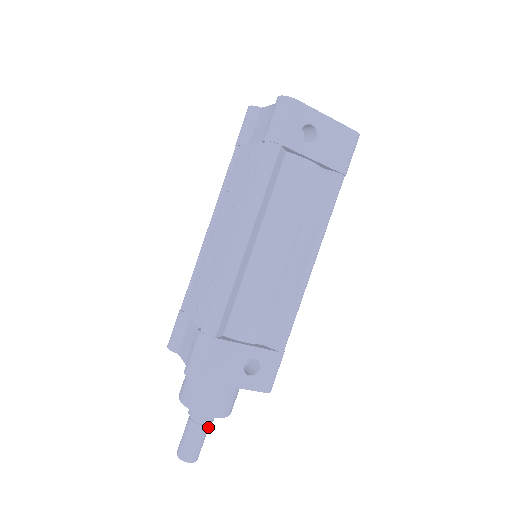
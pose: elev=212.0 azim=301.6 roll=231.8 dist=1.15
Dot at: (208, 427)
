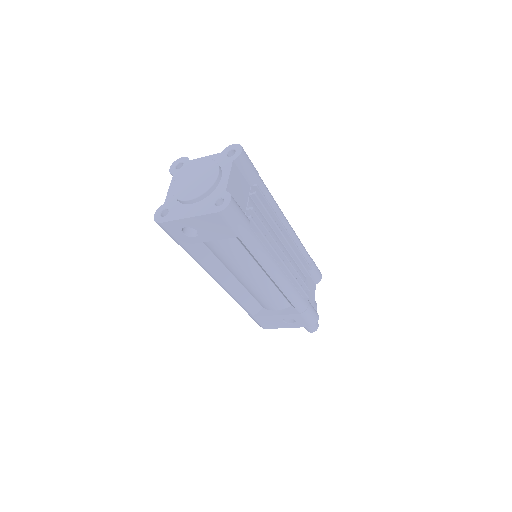
Dot at: occluded
